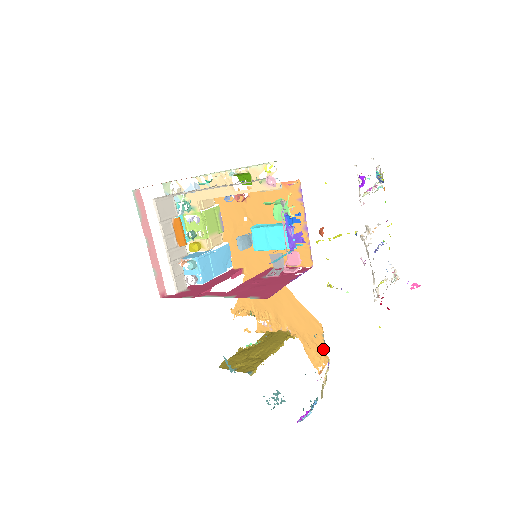
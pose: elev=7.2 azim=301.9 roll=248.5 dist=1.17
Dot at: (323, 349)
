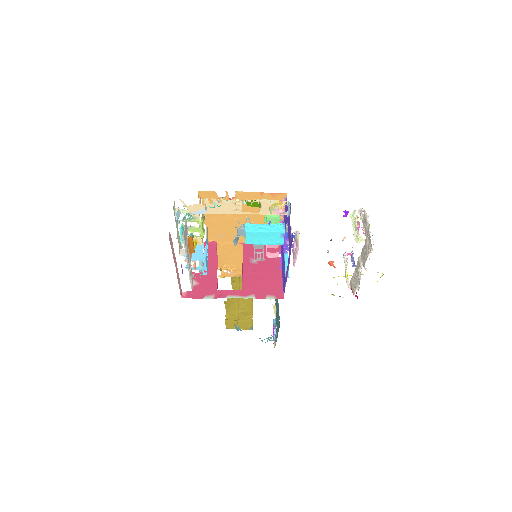
Dot at: occluded
